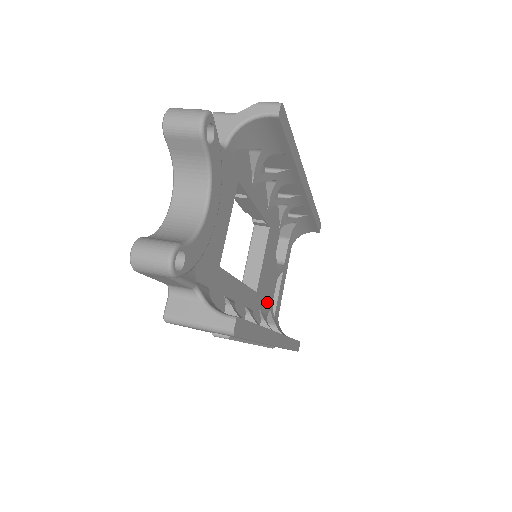
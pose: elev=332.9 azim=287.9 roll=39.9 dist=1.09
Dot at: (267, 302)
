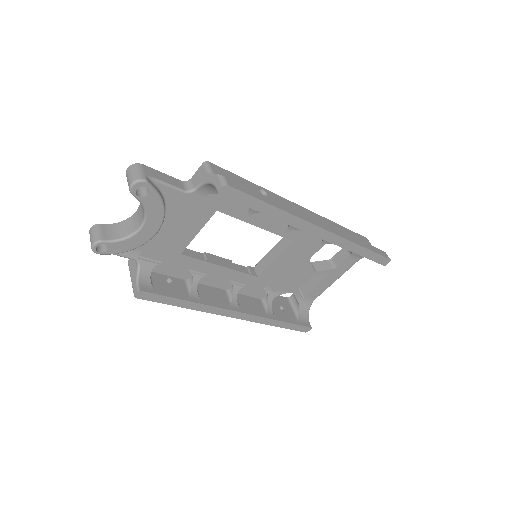
Dot at: (285, 286)
